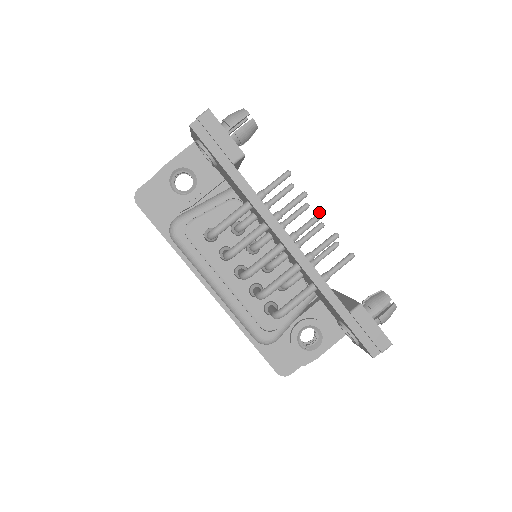
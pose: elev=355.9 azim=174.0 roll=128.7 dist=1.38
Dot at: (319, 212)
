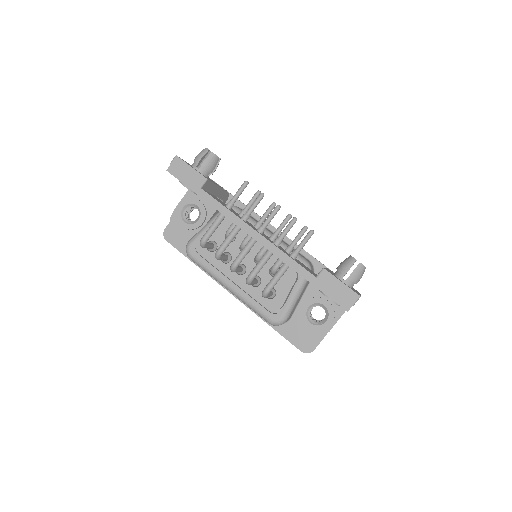
Dot at: occluded
